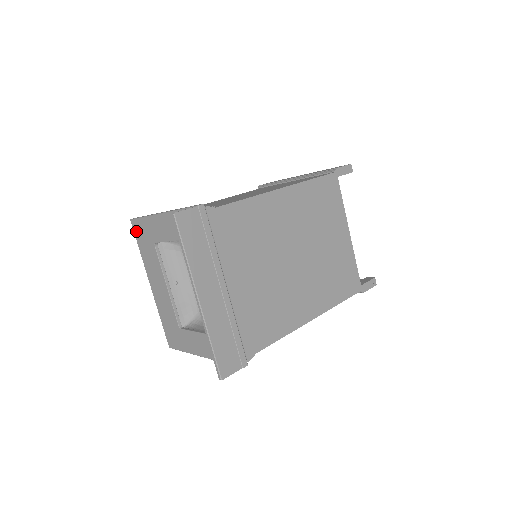
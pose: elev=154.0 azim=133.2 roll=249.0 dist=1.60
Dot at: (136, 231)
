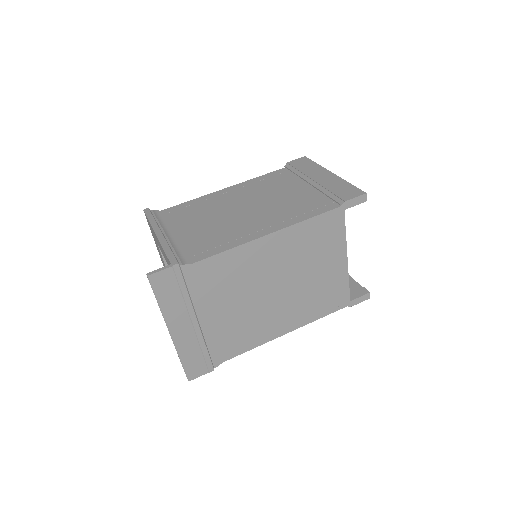
Dot at: occluded
